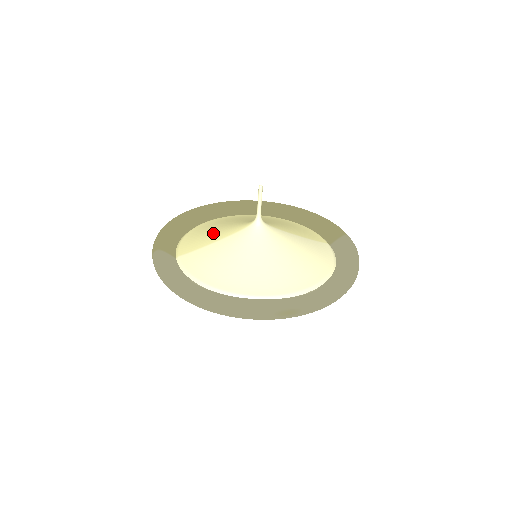
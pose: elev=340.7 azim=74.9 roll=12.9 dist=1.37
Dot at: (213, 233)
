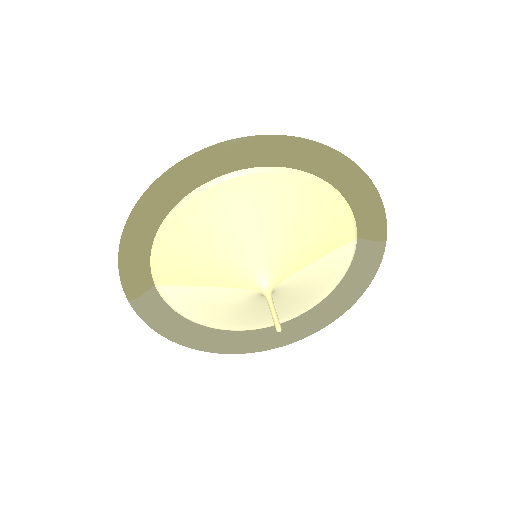
Dot at: (202, 267)
